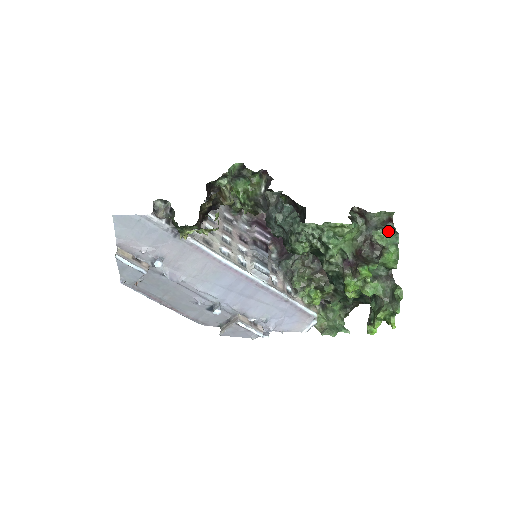
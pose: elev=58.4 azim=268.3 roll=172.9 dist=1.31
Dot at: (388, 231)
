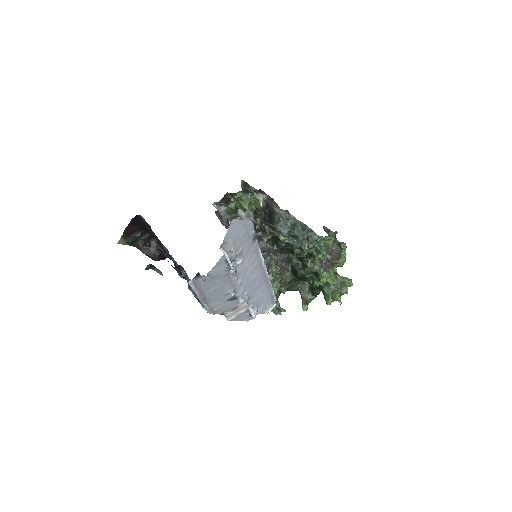
Dot at: occluded
